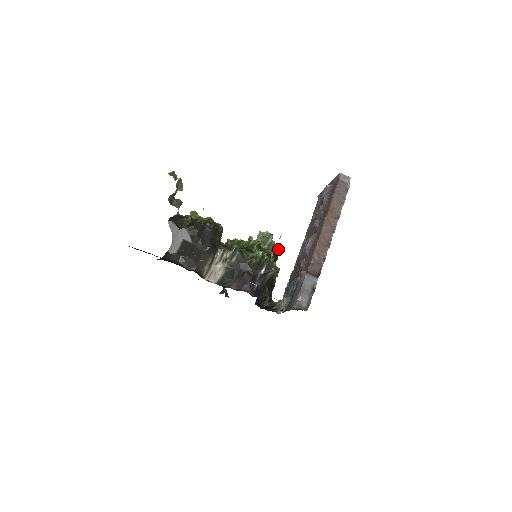
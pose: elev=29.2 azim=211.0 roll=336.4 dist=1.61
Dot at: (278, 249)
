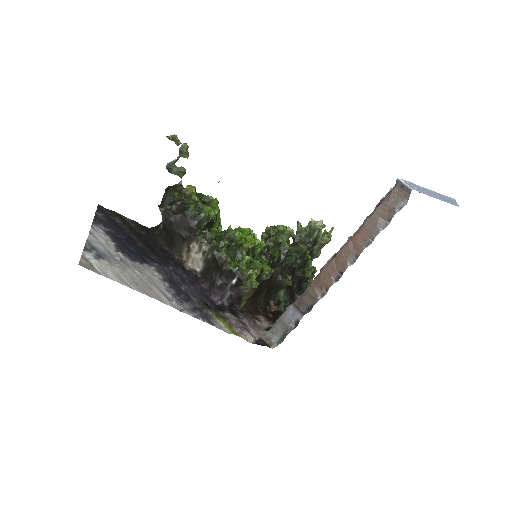
Dot at: (307, 252)
